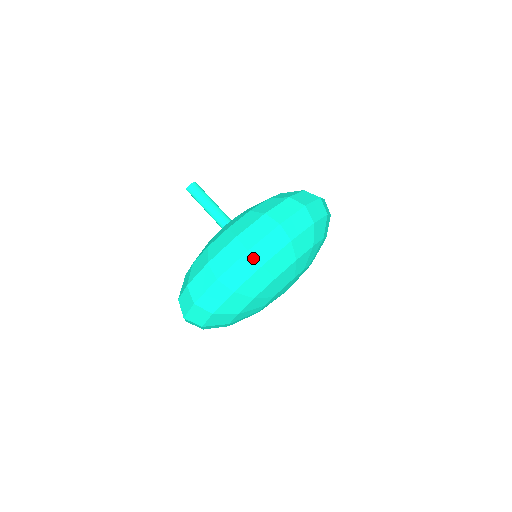
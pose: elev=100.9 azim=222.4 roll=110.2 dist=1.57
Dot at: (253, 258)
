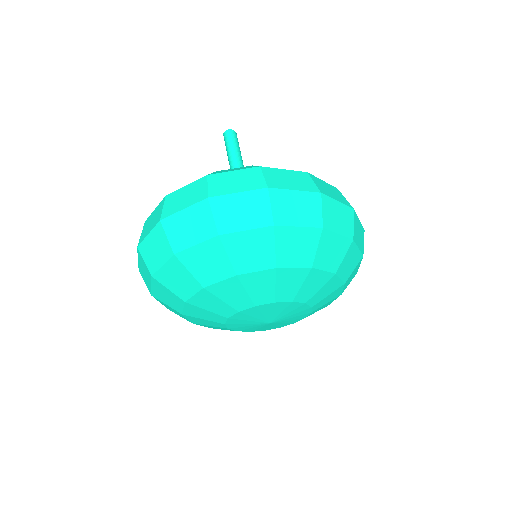
Dot at: (353, 221)
